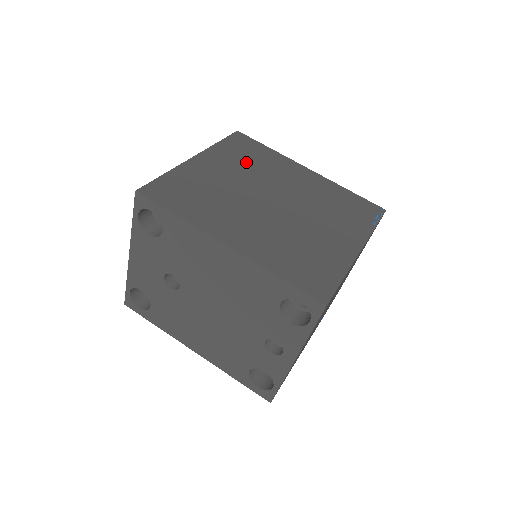
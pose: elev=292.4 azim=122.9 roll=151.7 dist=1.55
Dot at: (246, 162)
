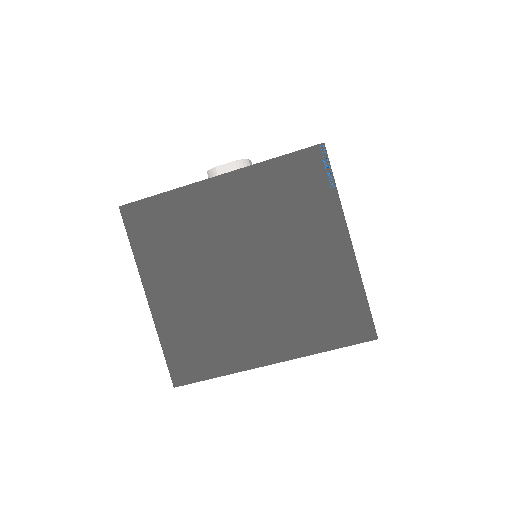
Dot at: (177, 247)
